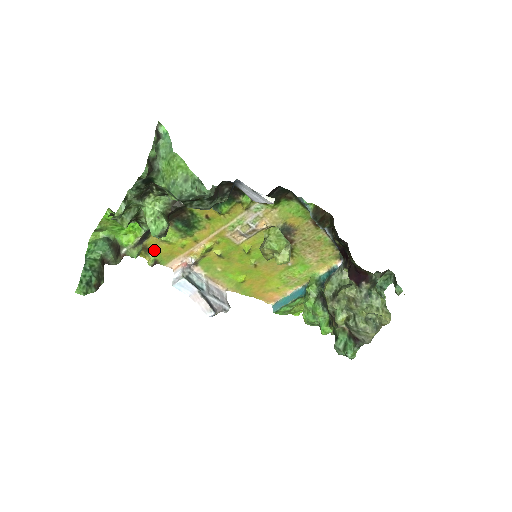
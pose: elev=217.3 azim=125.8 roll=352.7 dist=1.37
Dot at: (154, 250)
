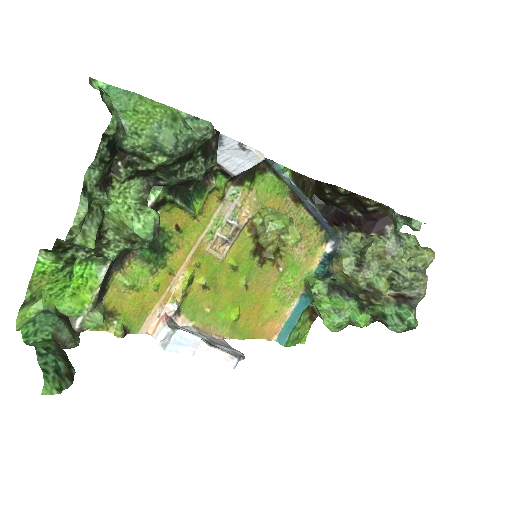
Dot at: (118, 311)
